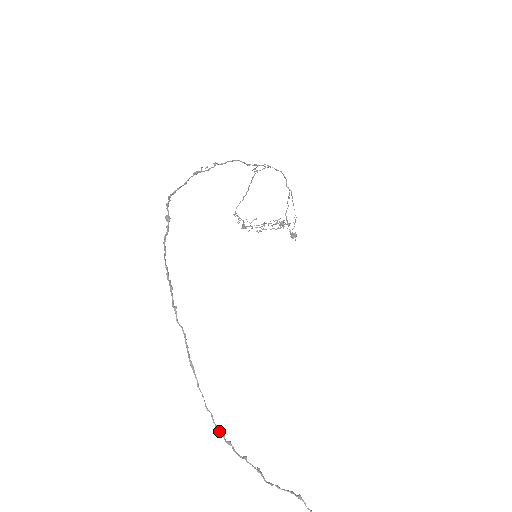
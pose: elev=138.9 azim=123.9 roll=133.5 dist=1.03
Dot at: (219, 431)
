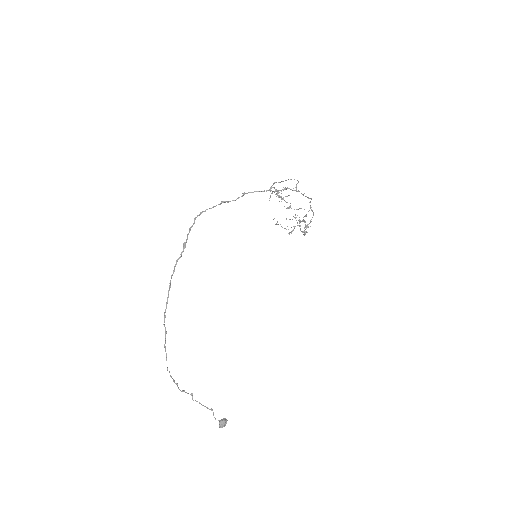
Dot at: (172, 378)
